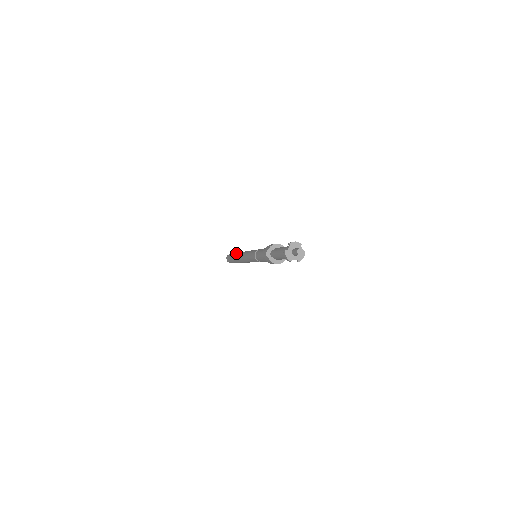
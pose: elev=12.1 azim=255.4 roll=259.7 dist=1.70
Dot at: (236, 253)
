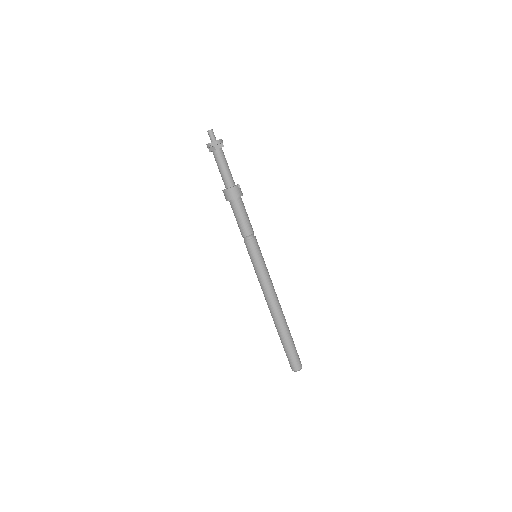
Dot at: occluded
